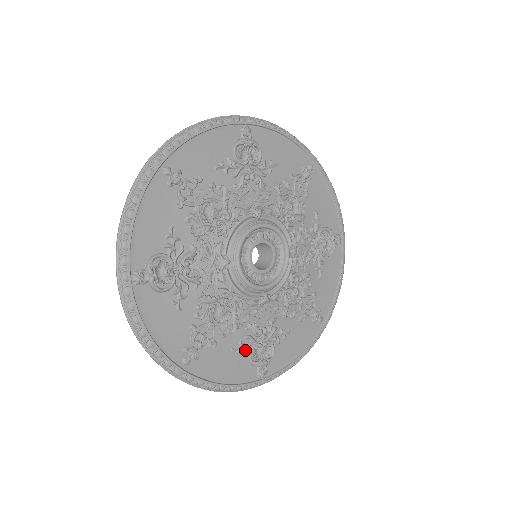
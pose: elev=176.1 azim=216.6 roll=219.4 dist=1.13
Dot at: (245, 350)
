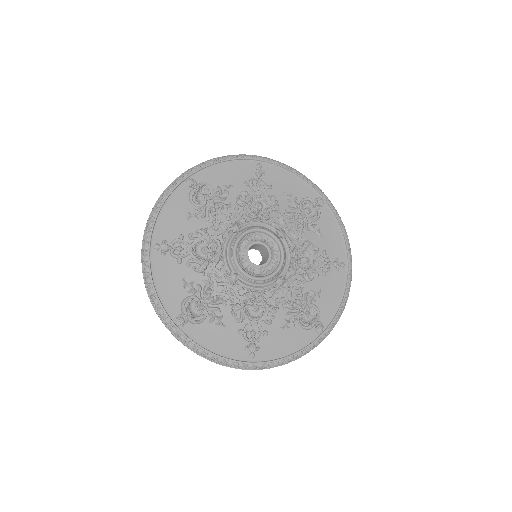
Dot at: (189, 291)
